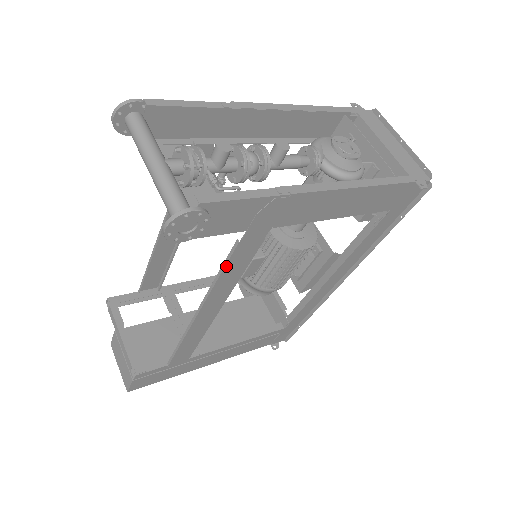
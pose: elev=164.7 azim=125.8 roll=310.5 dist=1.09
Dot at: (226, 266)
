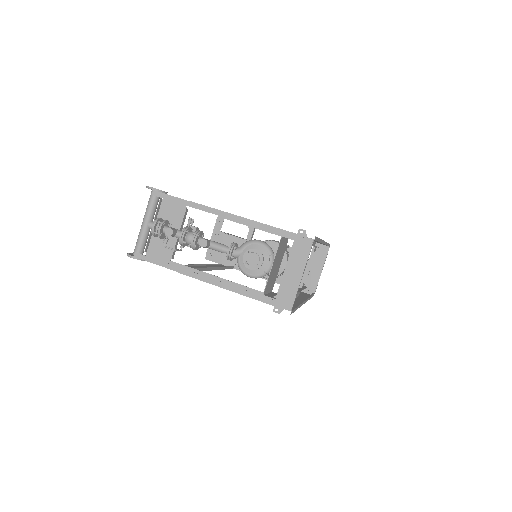
Dot at: occluded
